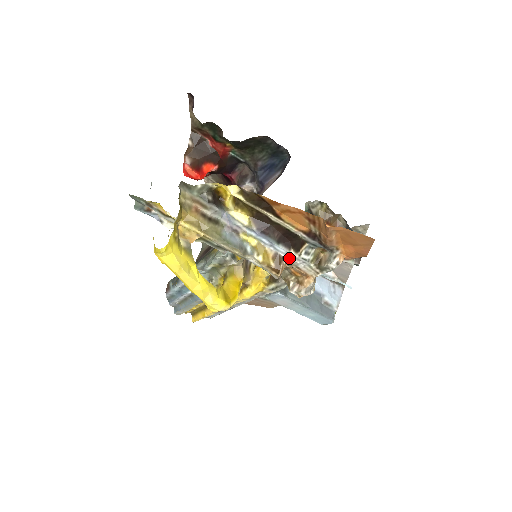
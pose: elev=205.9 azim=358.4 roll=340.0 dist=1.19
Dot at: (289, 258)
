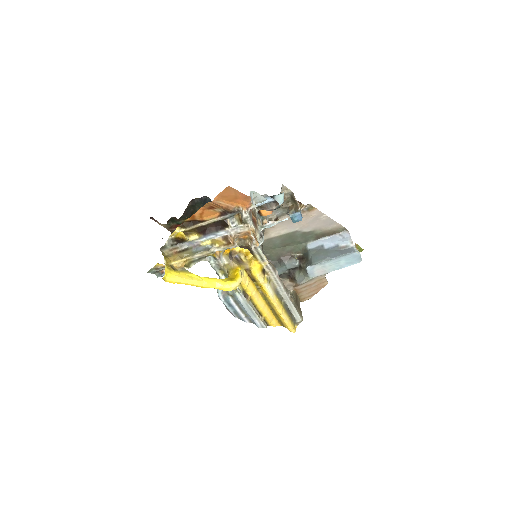
Dot at: (230, 233)
